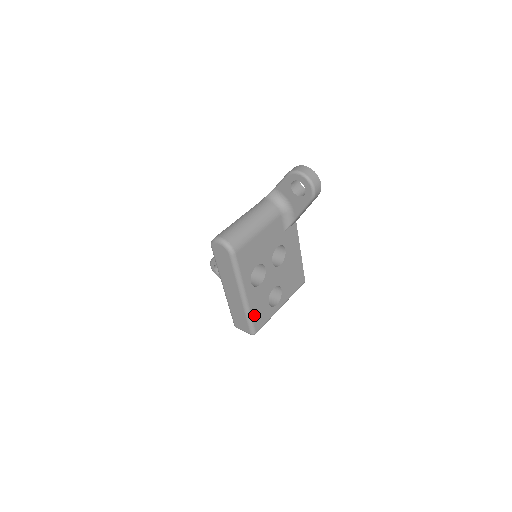
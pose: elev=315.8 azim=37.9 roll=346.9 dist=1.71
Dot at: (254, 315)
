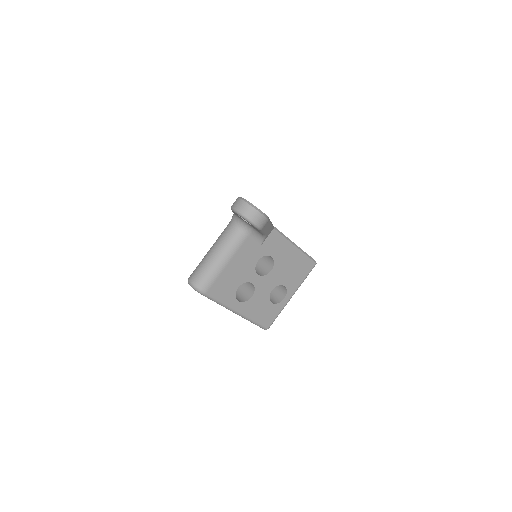
Dot at: (258, 319)
